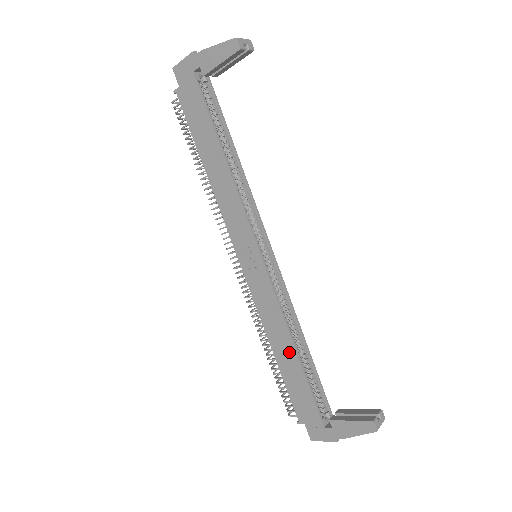
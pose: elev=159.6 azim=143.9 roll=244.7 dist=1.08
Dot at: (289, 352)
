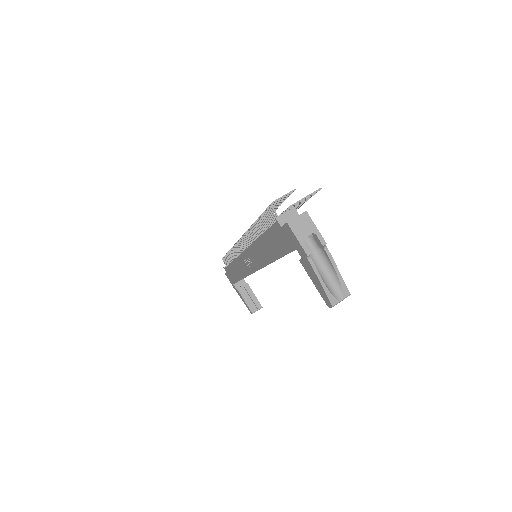
Dot at: (238, 275)
